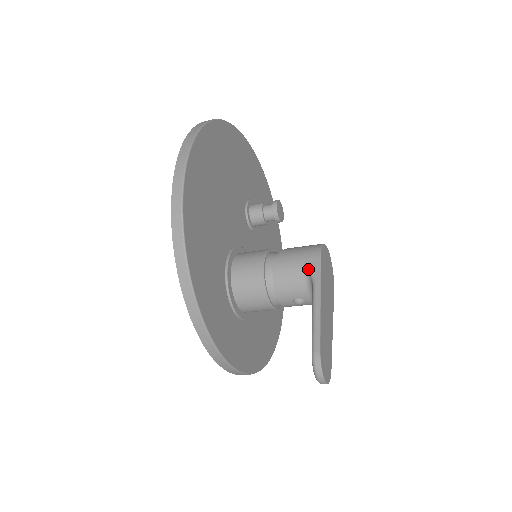
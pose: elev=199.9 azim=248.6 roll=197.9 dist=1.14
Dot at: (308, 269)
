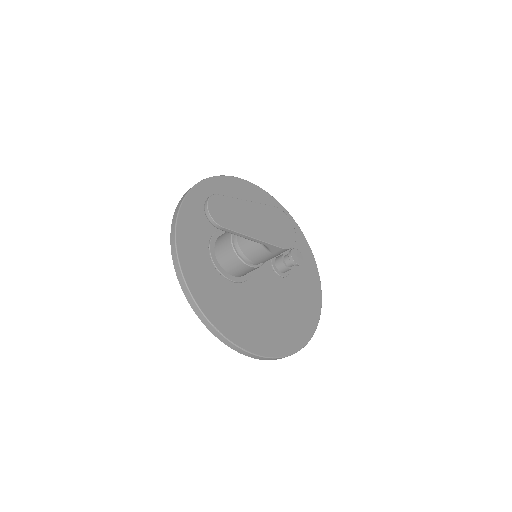
Dot at: occluded
